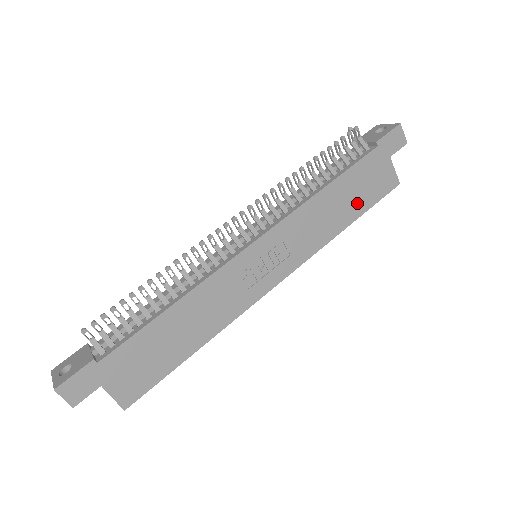
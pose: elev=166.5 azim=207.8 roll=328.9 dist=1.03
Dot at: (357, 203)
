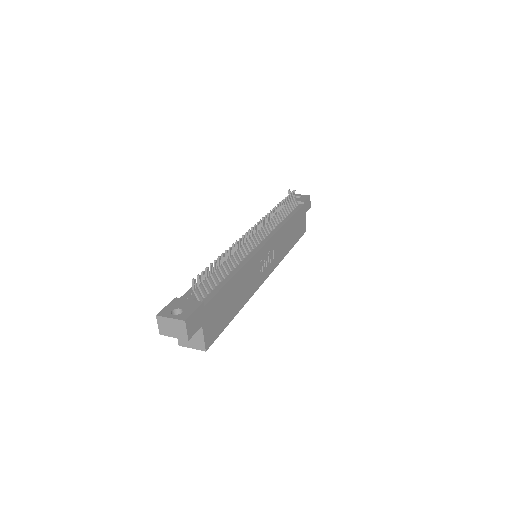
Dot at: (295, 236)
